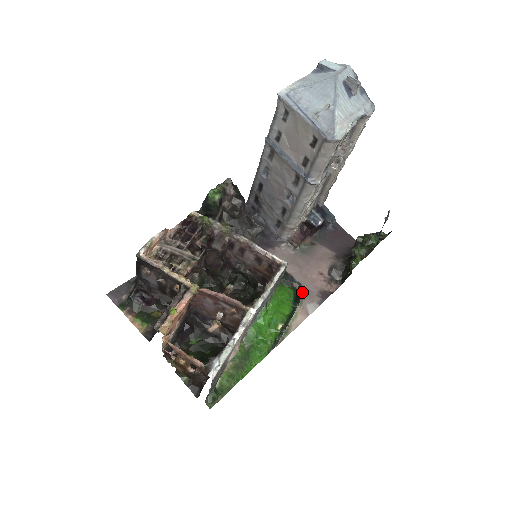
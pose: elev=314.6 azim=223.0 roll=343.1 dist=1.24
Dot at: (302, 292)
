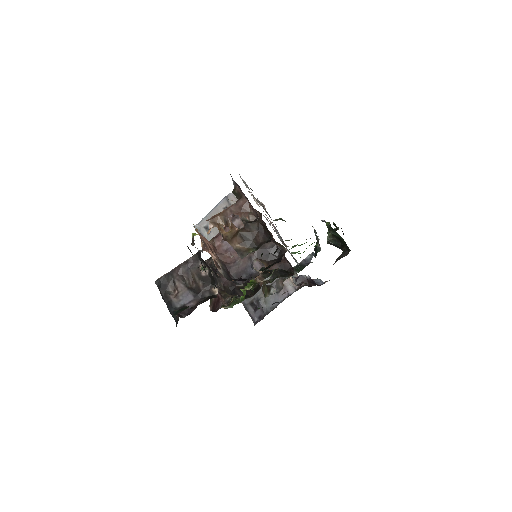
Dot at: occluded
